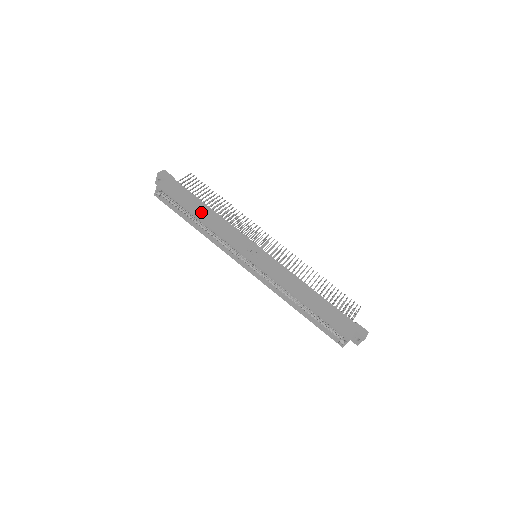
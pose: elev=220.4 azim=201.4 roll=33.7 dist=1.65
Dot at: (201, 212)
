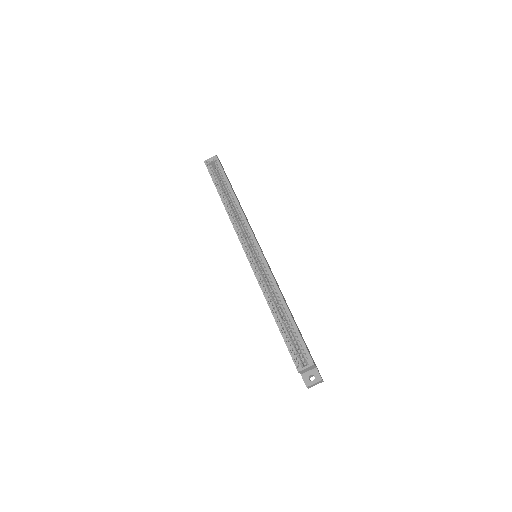
Dot at: occluded
